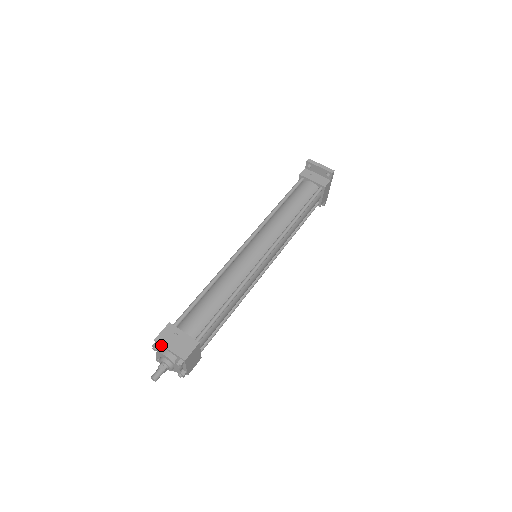
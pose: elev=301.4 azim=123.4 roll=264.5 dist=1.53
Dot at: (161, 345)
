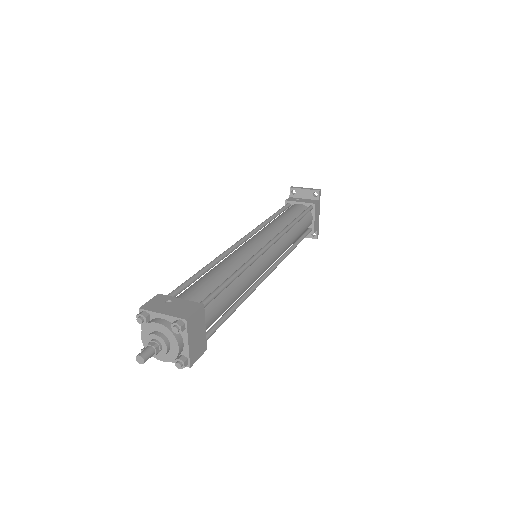
Dot at: (149, 313)
